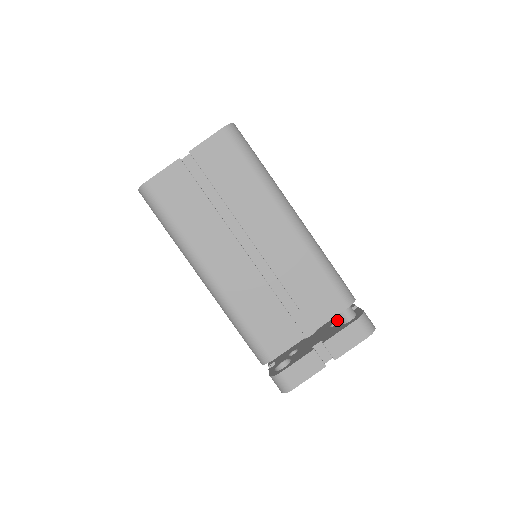
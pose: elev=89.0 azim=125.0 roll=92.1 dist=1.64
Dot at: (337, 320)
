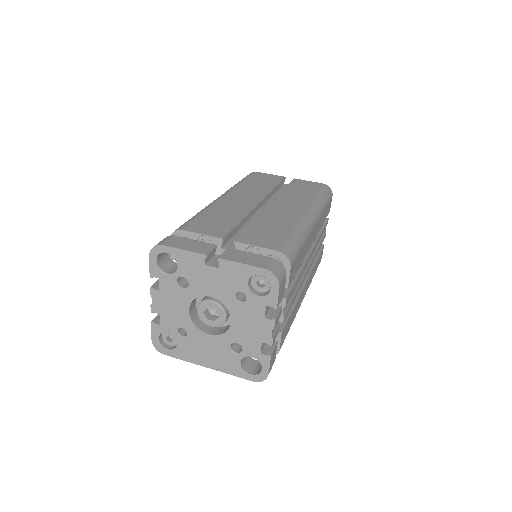
Dot at: occluded
